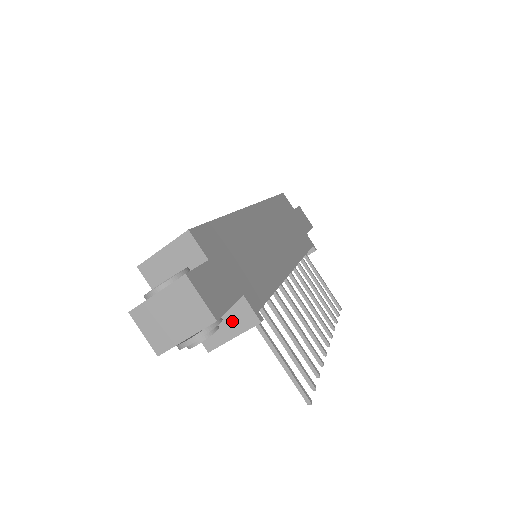
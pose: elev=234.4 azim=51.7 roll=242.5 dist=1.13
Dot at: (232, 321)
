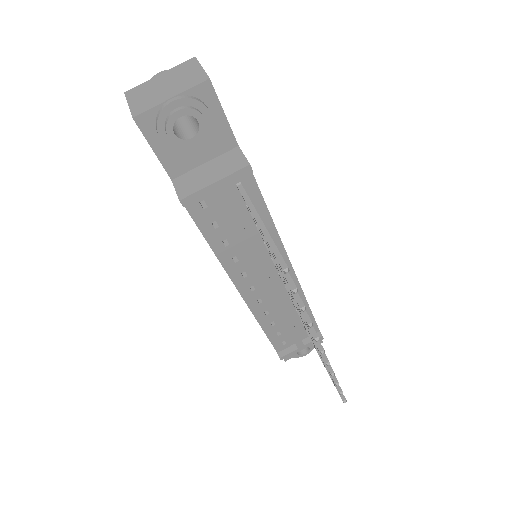
Dot at: (218, 168)
